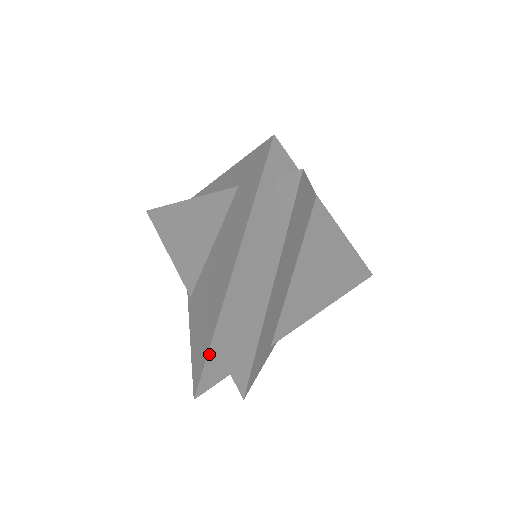
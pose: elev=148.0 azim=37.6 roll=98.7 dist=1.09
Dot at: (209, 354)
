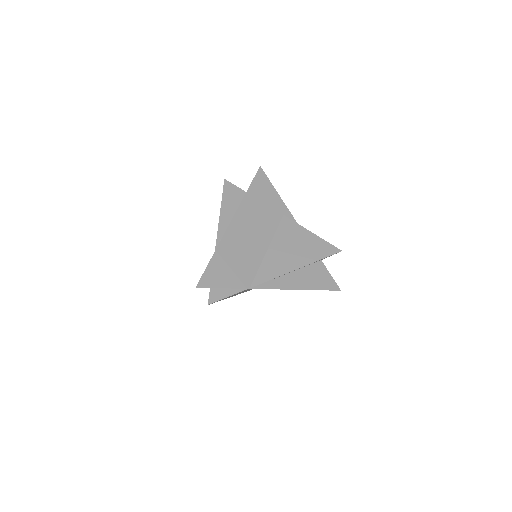
Dot at: occluded
